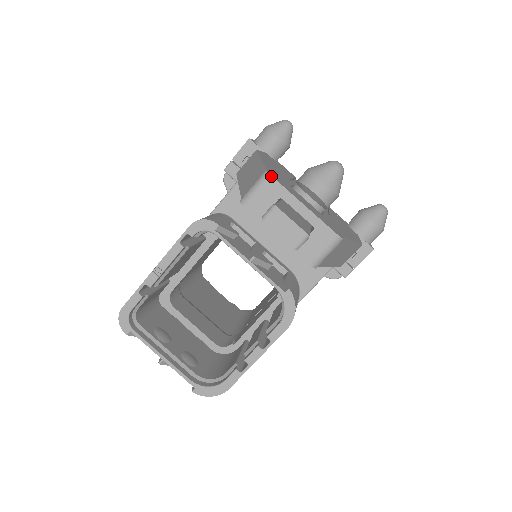
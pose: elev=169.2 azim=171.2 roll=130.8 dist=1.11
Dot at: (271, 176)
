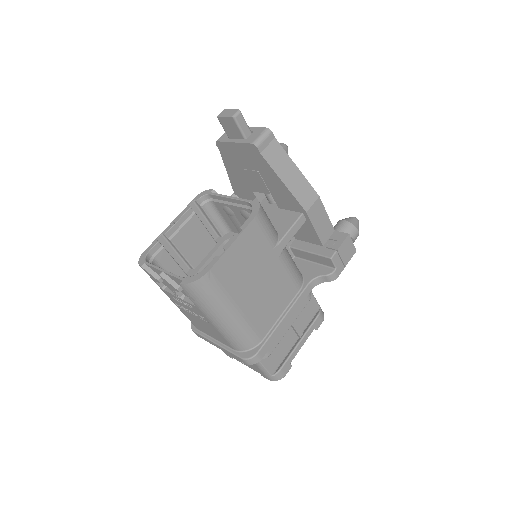
Dot at: occluded
